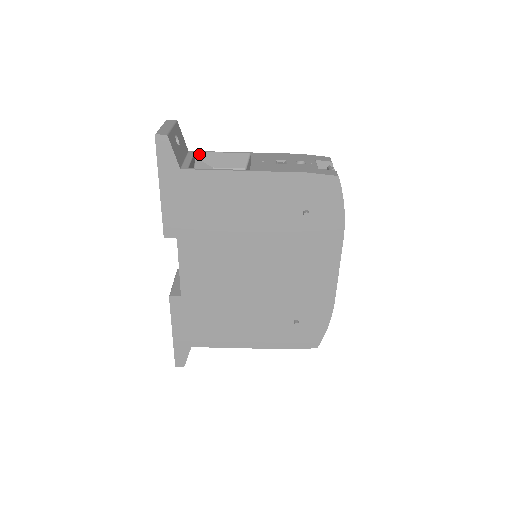
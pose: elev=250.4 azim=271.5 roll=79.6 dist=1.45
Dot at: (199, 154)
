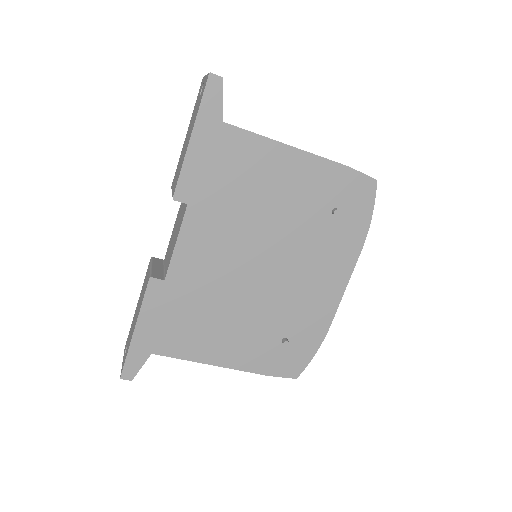
Dot at: occluded
